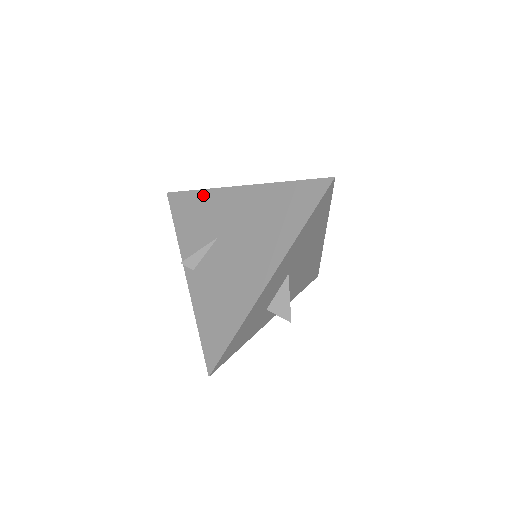
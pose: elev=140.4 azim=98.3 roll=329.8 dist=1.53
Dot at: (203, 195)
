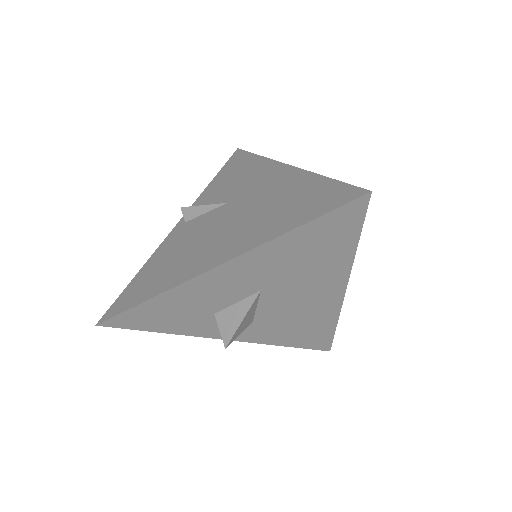
Dot at: (256, 161)
